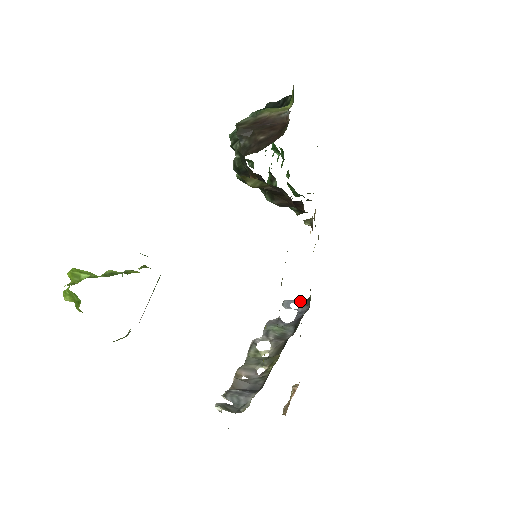
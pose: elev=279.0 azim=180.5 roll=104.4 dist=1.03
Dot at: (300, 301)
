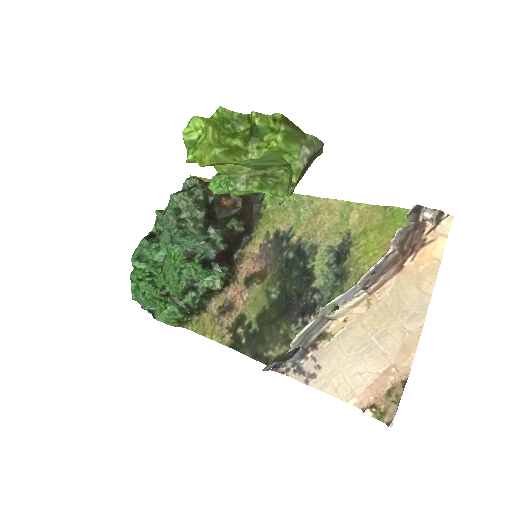
Dot at: (272, 368)
